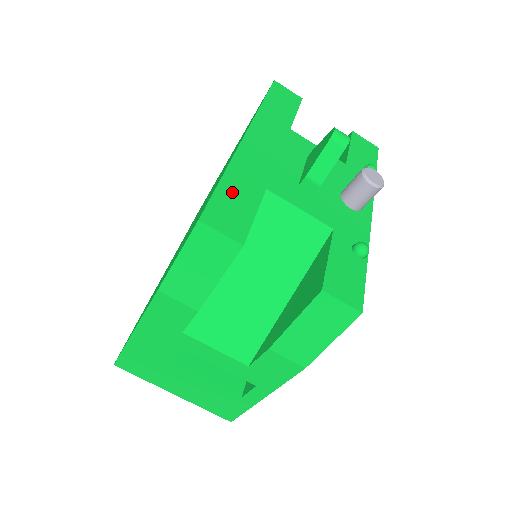
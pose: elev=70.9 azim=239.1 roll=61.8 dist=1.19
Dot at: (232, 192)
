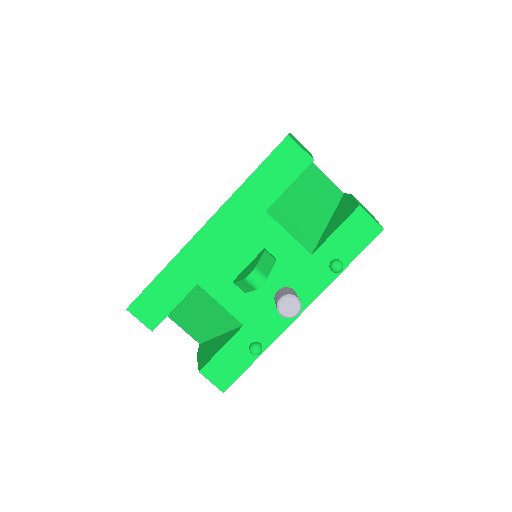
Dot at: (163, 286)
